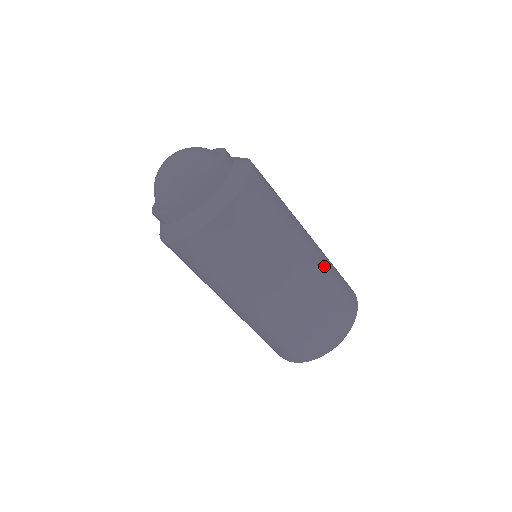
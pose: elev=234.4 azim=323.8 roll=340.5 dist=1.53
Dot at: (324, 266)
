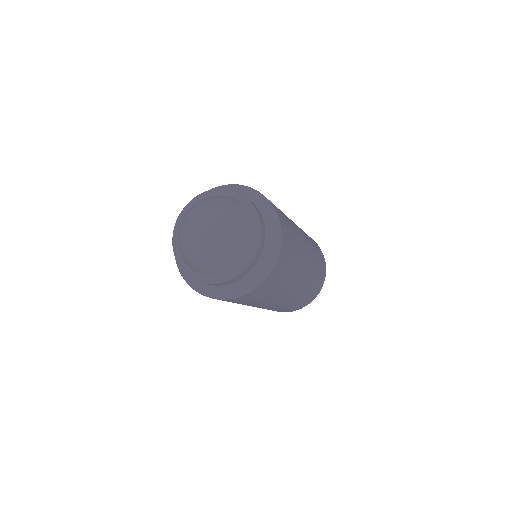
Dot at: (304, 290)
